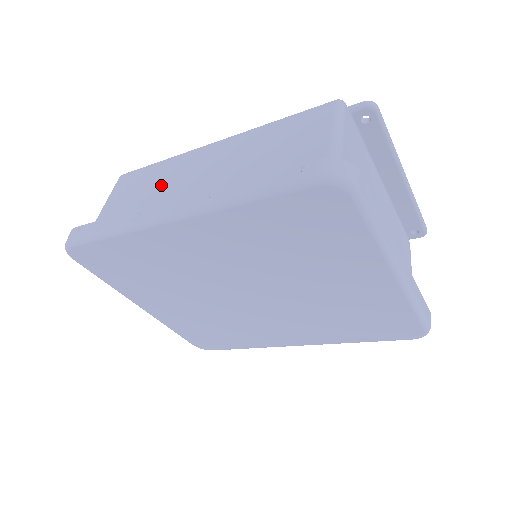
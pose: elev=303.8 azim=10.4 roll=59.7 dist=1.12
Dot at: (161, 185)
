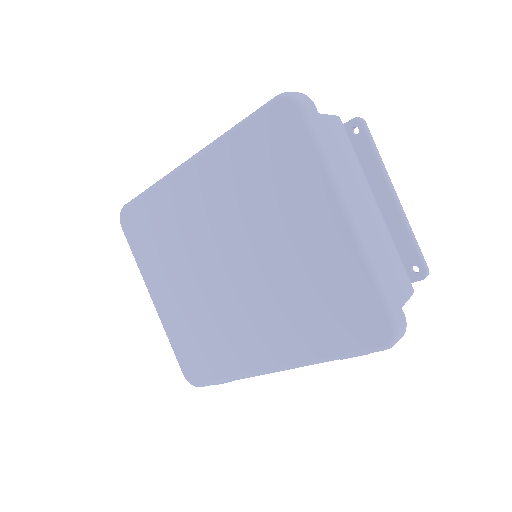
Dot at: occluded
